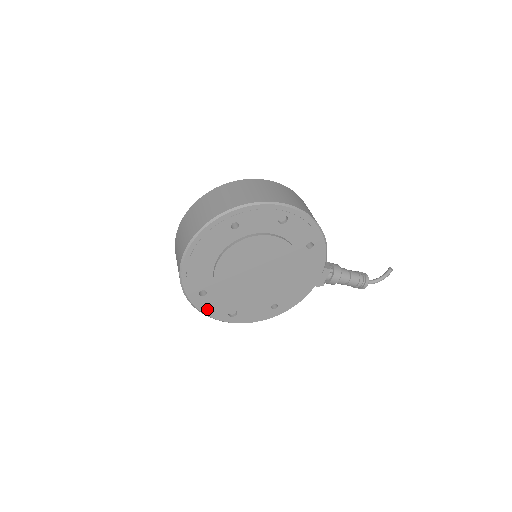
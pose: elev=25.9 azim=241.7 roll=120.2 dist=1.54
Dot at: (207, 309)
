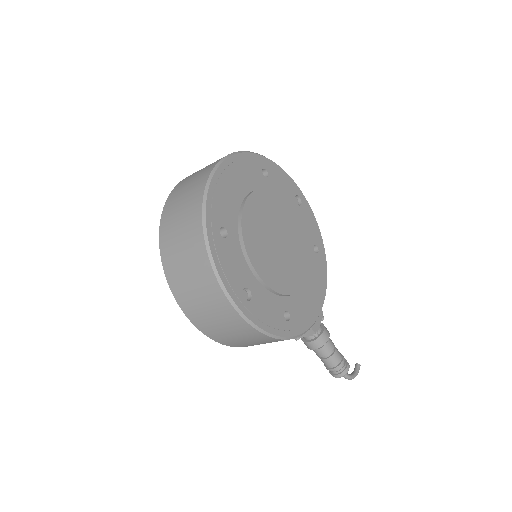
Dot at: (222, 263)
